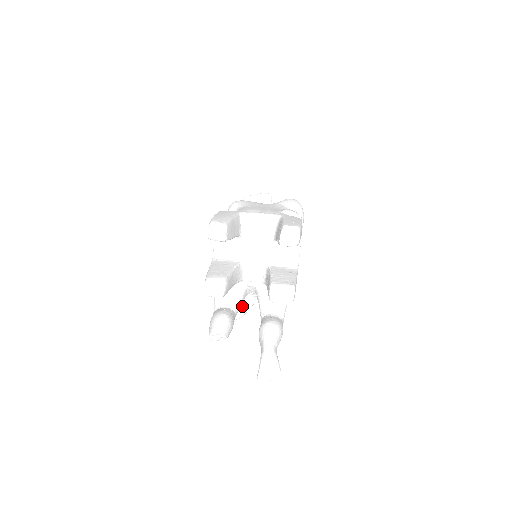
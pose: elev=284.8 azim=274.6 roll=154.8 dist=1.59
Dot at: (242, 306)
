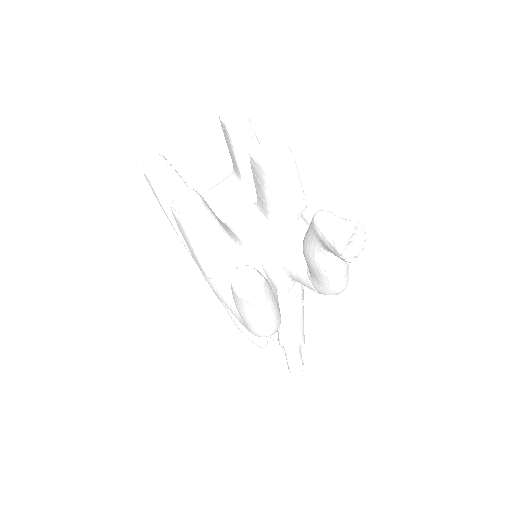
Dot at: (287, 318)
